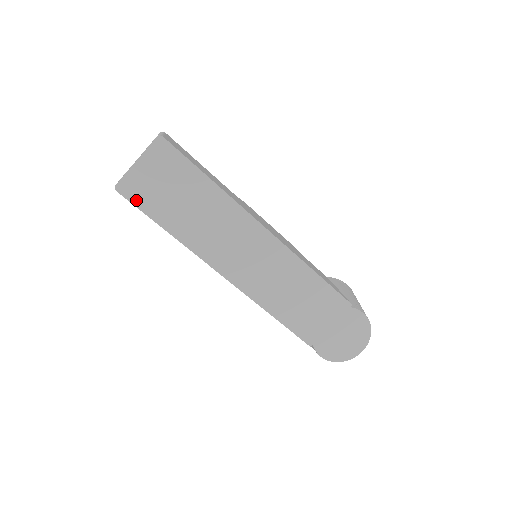
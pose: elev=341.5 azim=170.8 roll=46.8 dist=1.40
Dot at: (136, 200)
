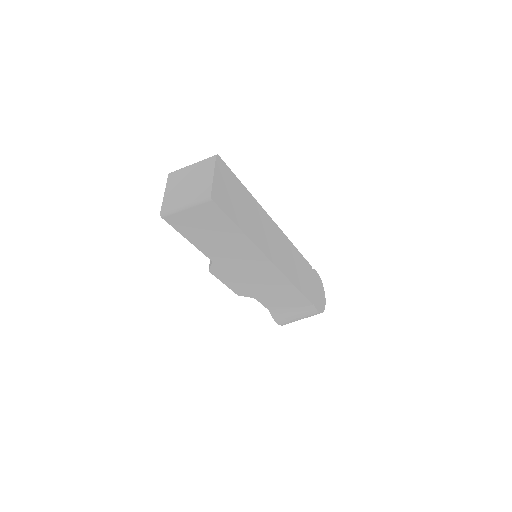
Dot at: (222, 207)
